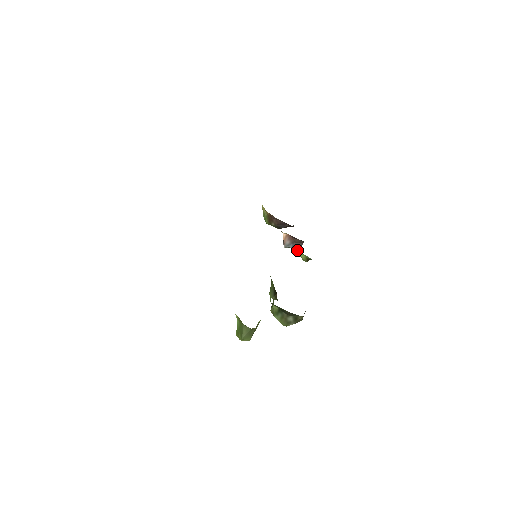
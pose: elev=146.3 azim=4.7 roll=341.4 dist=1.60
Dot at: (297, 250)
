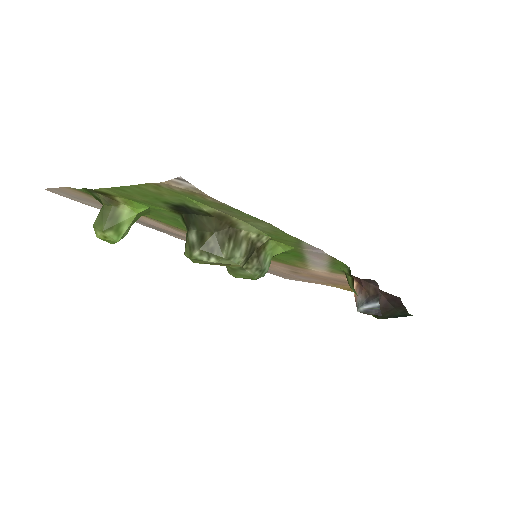
Dot at: occluded
